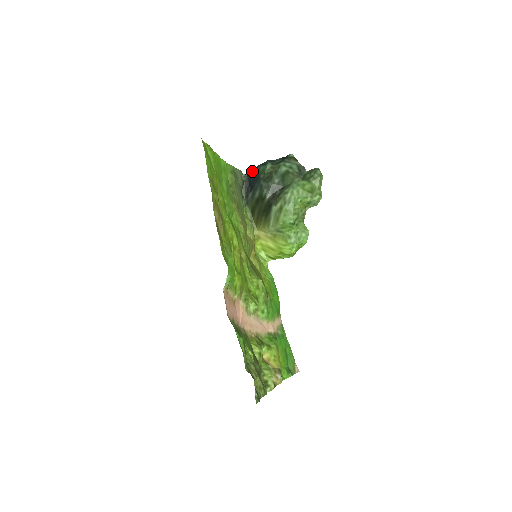
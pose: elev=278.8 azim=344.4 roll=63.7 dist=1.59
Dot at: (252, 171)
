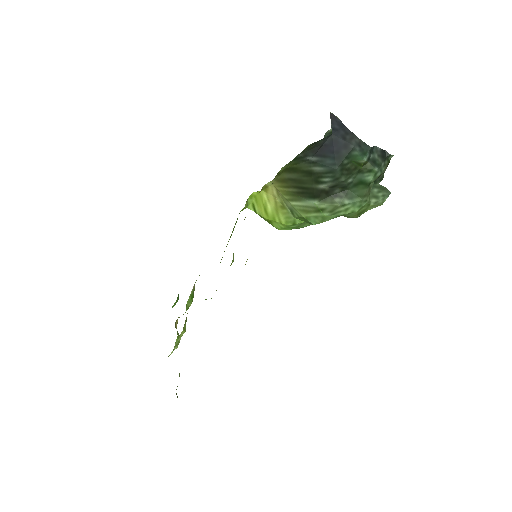
Dot at: (343, 136)
